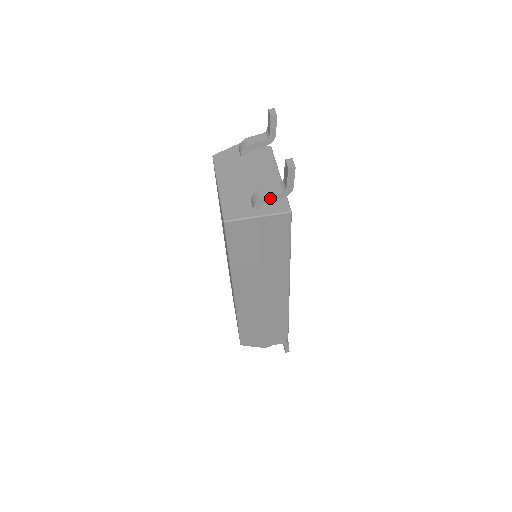
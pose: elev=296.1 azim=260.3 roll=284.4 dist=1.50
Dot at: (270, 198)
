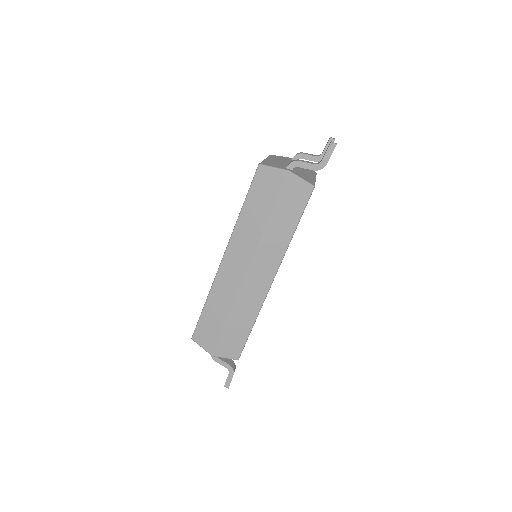
Dot at: (304, 164)
